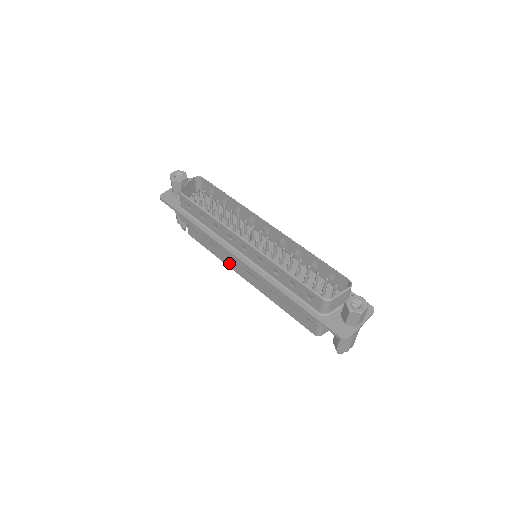
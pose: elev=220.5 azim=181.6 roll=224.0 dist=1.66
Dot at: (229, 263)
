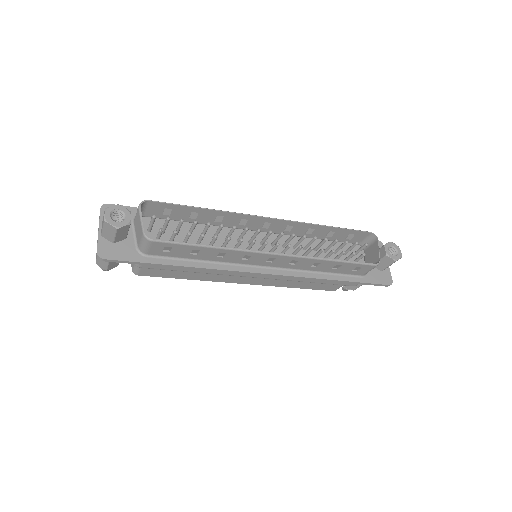
Dot at: (218, 279)
